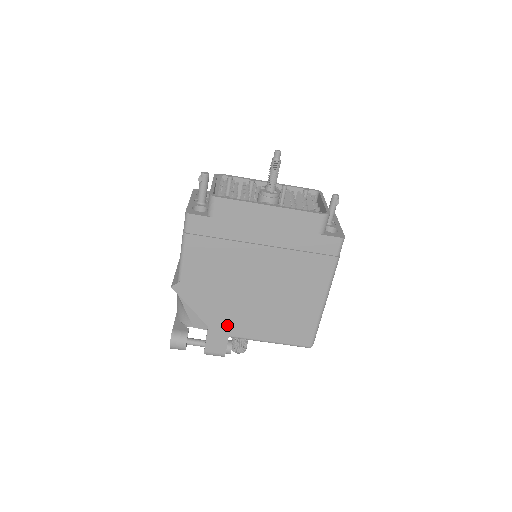
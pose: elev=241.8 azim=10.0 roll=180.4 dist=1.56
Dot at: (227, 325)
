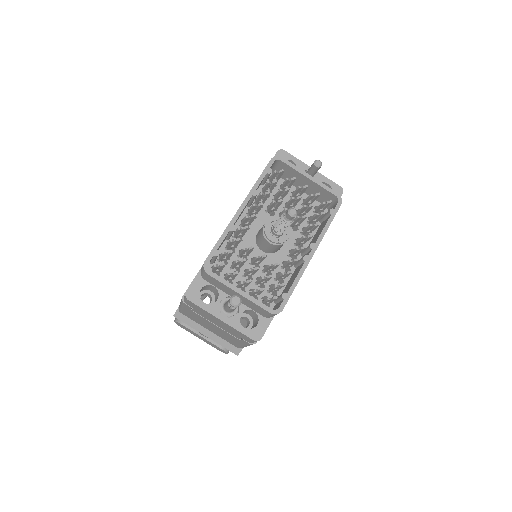
Dot at: occluded
